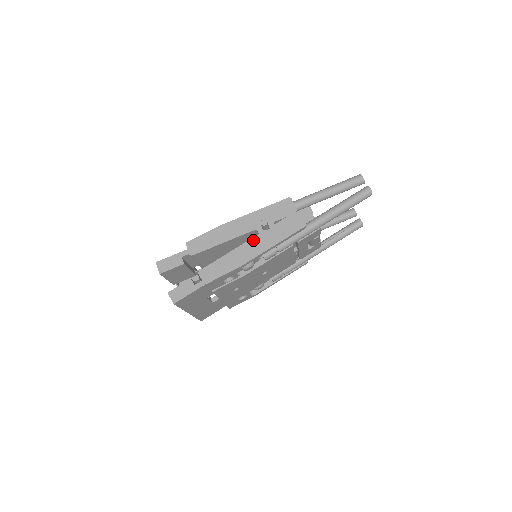
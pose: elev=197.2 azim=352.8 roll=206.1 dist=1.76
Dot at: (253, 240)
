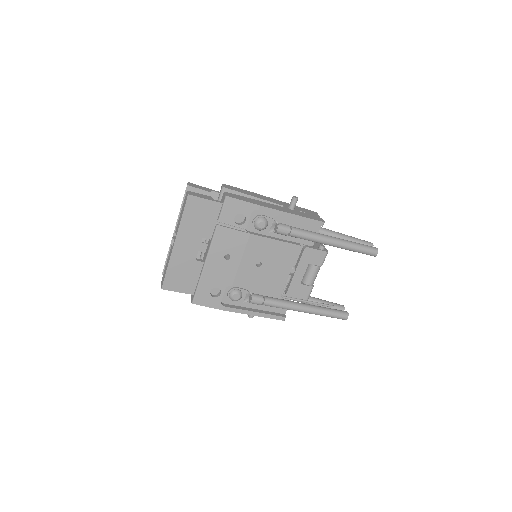
Dot at: (278, 206)
